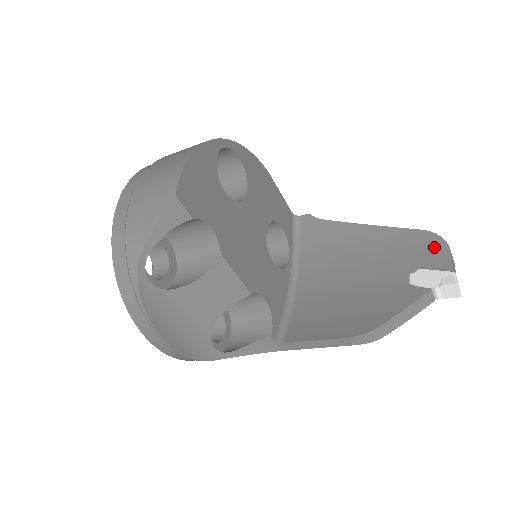
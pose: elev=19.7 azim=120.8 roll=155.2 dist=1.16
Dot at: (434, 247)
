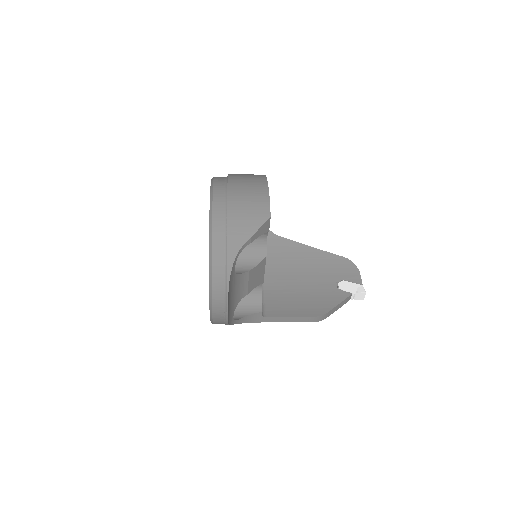
Dot at: (351, 269)
